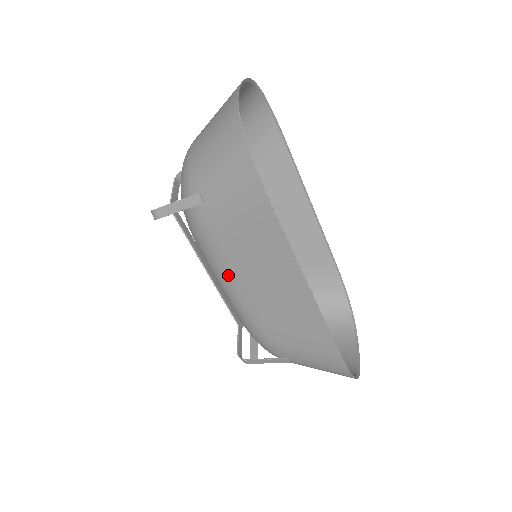
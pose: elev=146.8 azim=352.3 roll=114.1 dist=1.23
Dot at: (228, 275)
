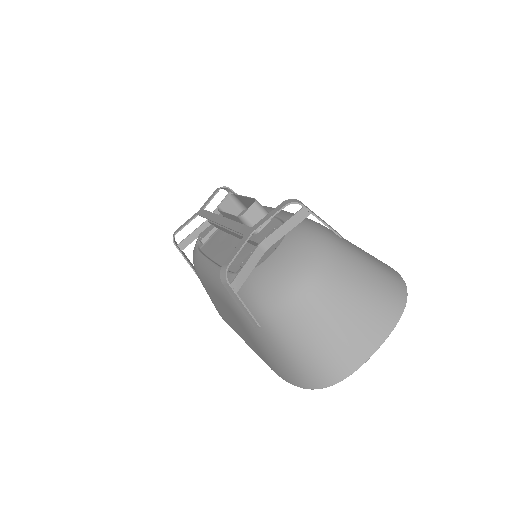
Dot at: (219, 294)
